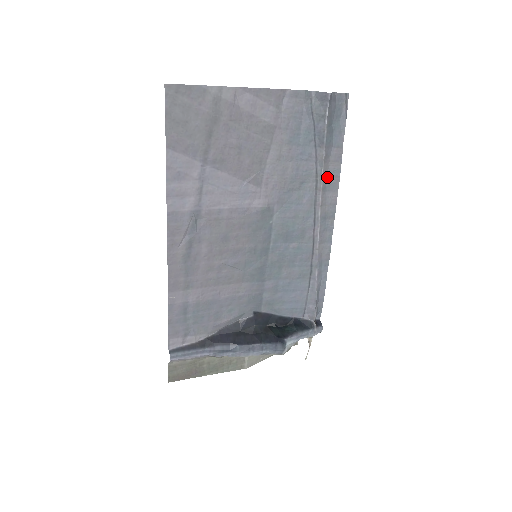
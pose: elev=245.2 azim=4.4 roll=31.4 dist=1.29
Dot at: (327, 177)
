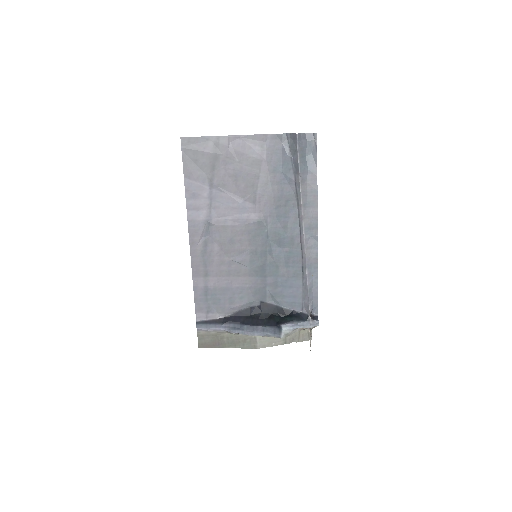
Dot at: (306, 196)
